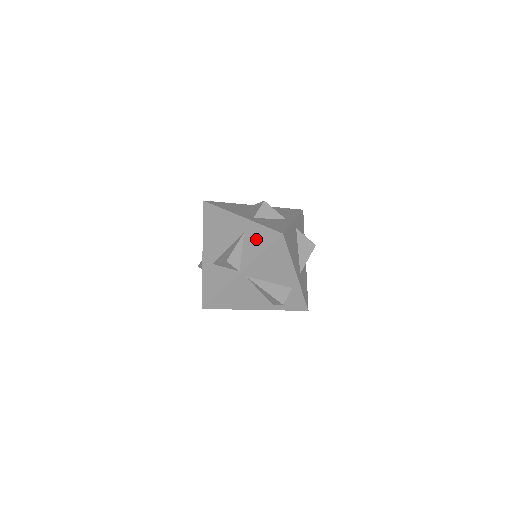
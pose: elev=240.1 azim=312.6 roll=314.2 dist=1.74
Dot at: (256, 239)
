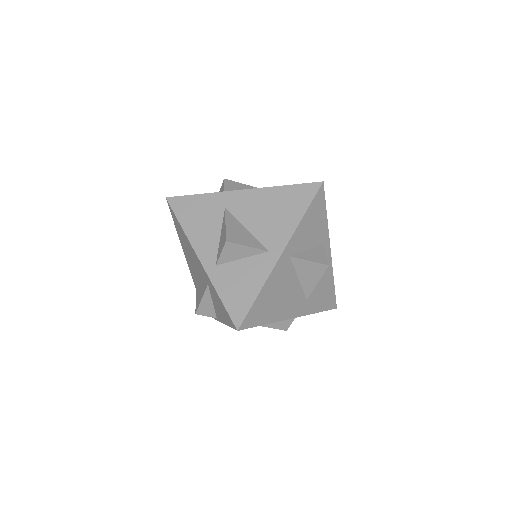
Dot at: (218, 305)
